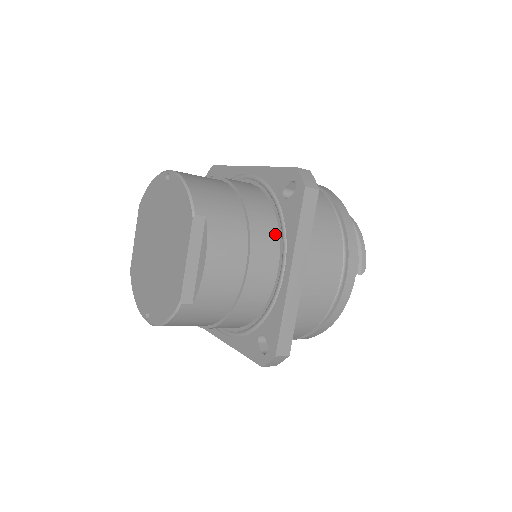
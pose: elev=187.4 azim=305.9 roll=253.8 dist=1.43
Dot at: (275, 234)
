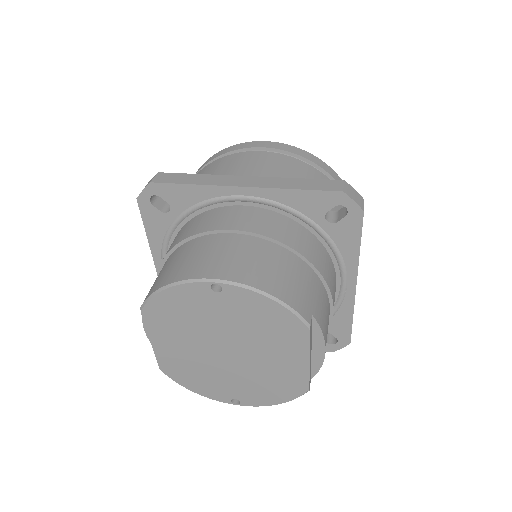
Dot at: (329, 260)
